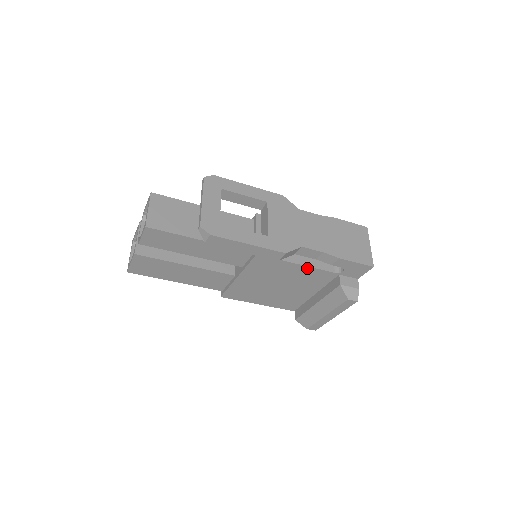
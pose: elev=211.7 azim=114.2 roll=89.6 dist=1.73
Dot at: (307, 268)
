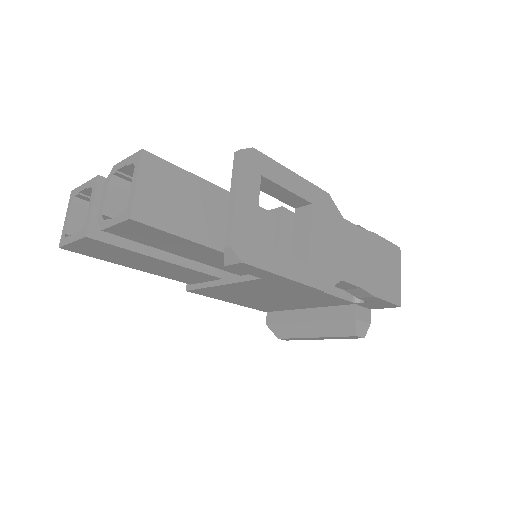
Dot at: (325, 294)
